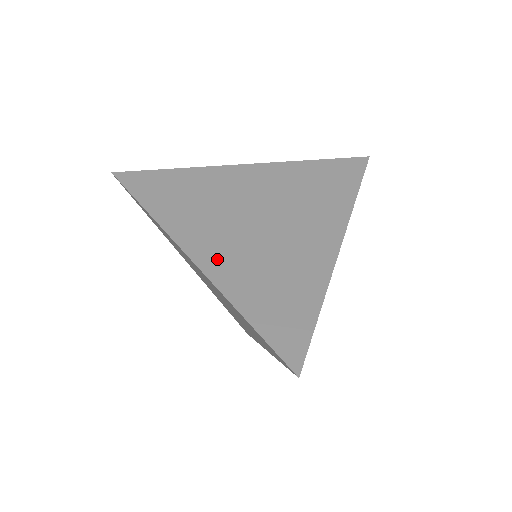
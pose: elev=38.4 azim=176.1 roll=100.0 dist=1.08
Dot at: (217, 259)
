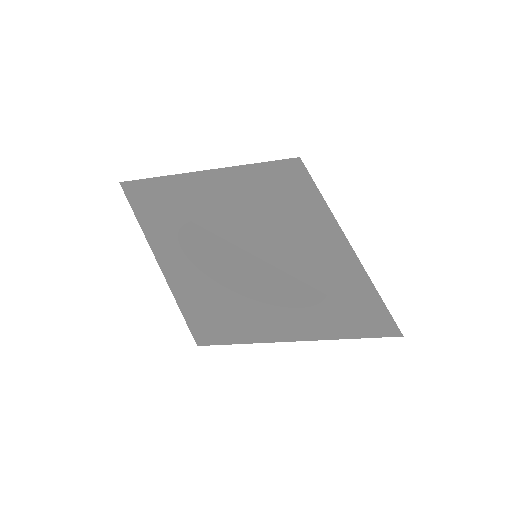
Dot at: (285, 258)
